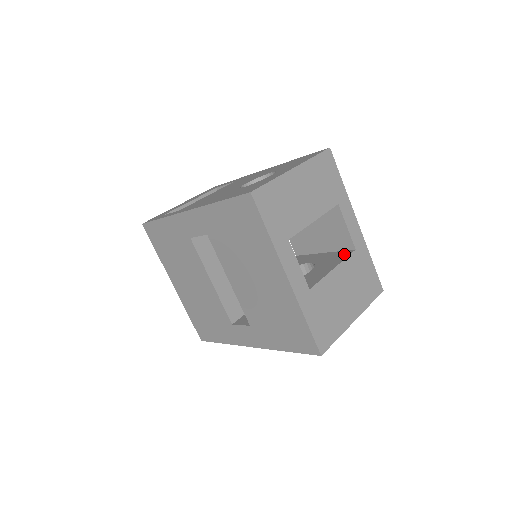
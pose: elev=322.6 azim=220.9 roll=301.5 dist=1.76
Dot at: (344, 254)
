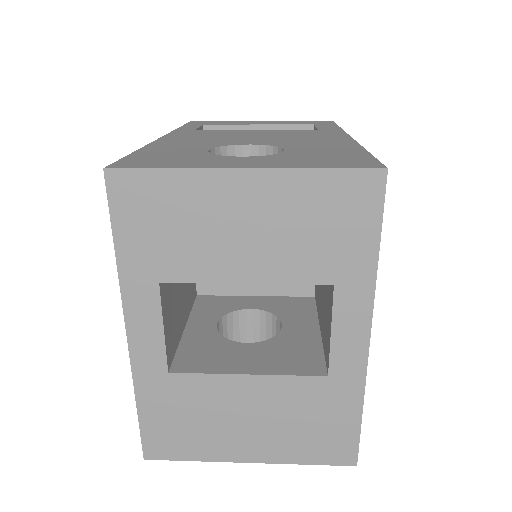
Dot at: (307, 365)
